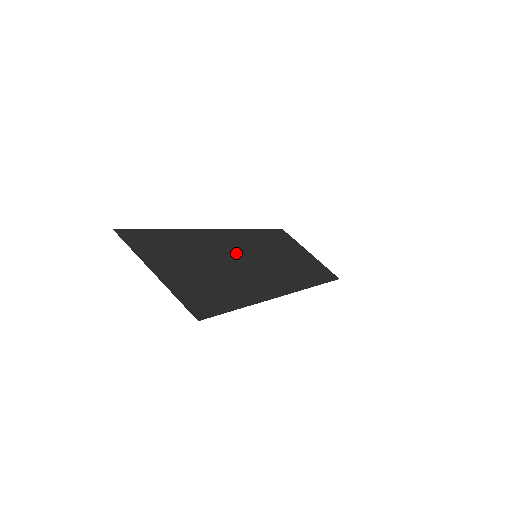
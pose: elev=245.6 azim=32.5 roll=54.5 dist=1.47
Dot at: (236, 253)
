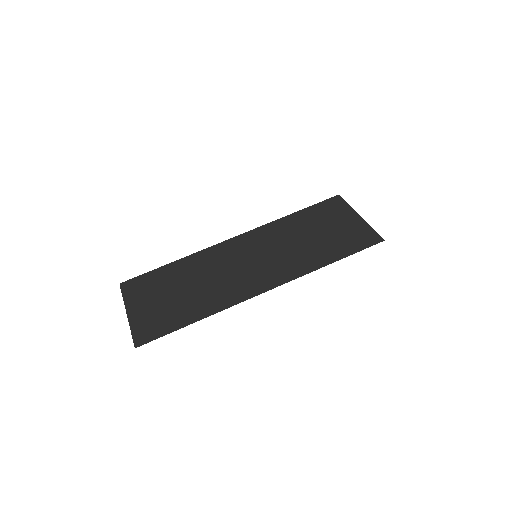
Dot at: (230, 262)
